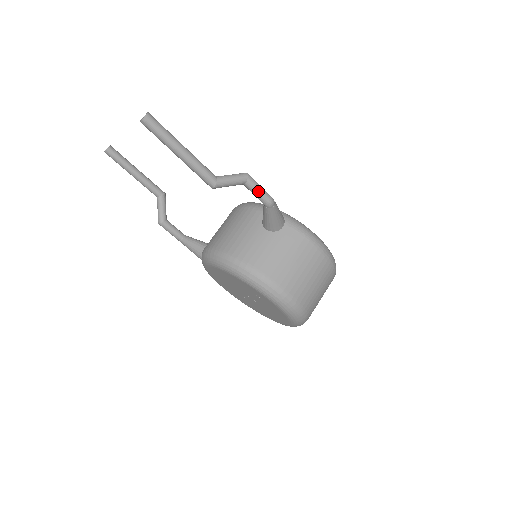
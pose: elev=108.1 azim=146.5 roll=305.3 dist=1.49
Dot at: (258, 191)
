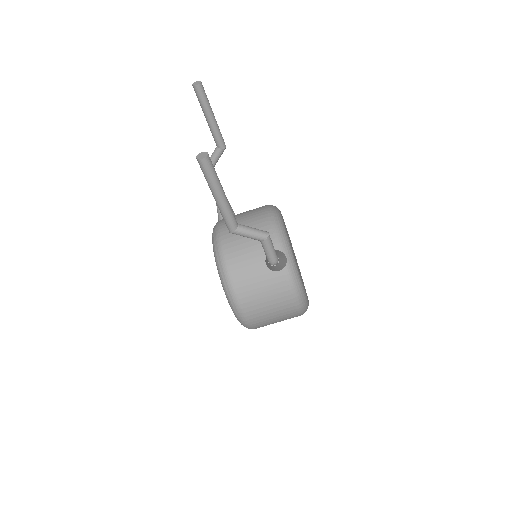
Dot at: (267, 252)
